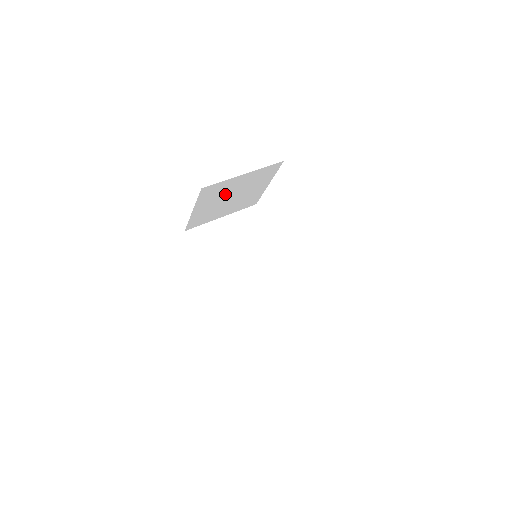
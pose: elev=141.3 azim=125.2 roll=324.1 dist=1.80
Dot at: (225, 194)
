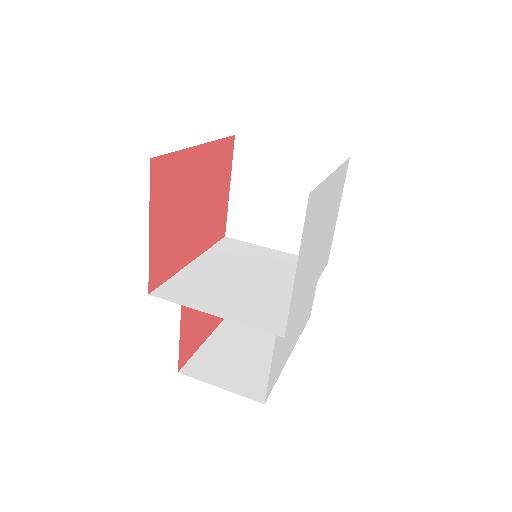
Dot at: (270, 181)
